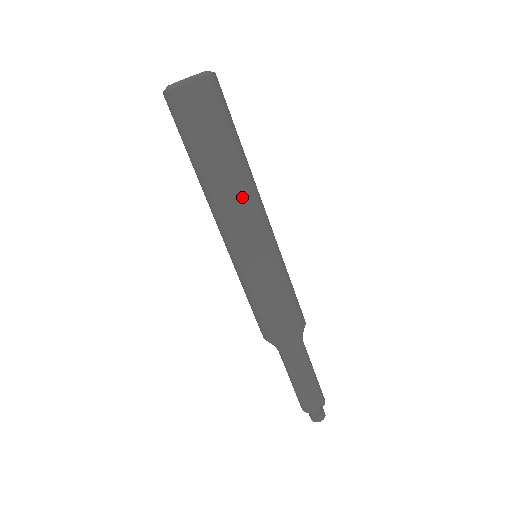
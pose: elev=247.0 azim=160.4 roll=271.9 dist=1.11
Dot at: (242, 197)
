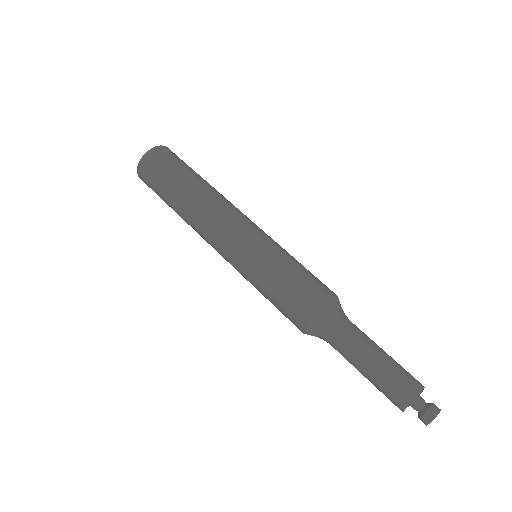
Dot at: (226, 199)
